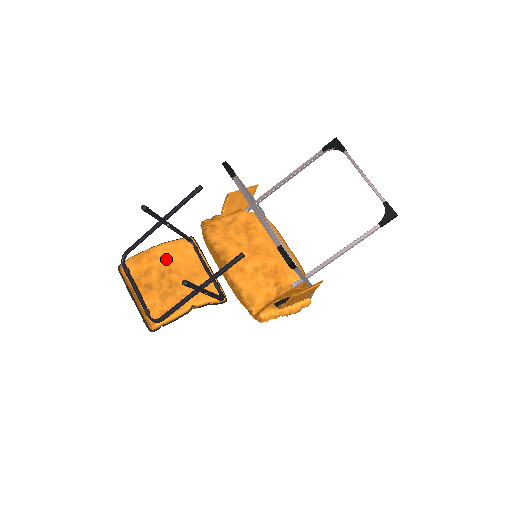
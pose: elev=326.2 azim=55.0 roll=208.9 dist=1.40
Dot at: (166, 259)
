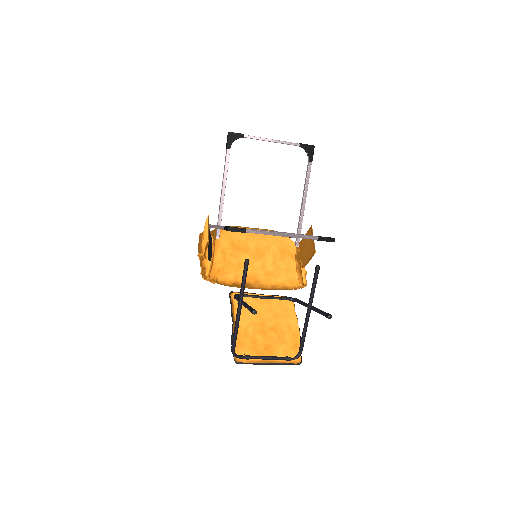
Dot at: (252, 322)
